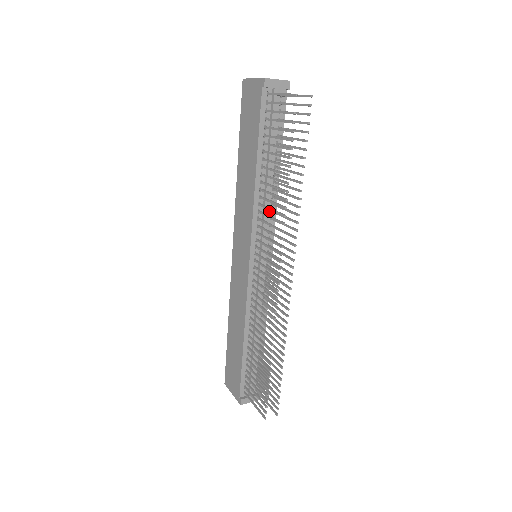
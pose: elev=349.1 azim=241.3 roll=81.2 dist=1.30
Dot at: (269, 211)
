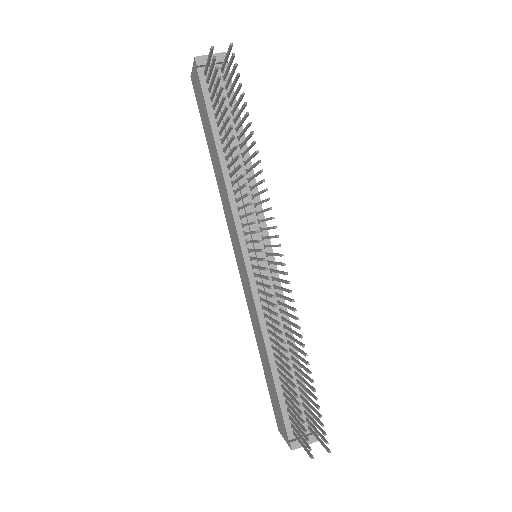
Dot at: (250, 198)
